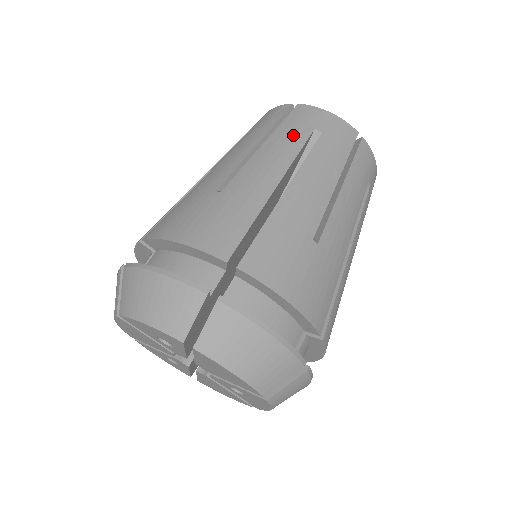
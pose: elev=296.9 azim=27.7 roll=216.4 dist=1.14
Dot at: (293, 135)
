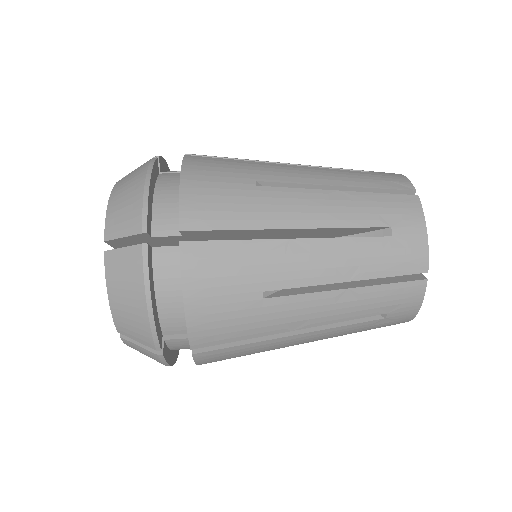
Dot at: (368, 211)
